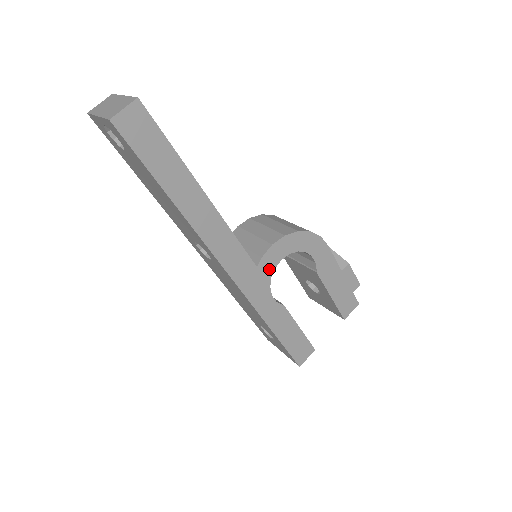
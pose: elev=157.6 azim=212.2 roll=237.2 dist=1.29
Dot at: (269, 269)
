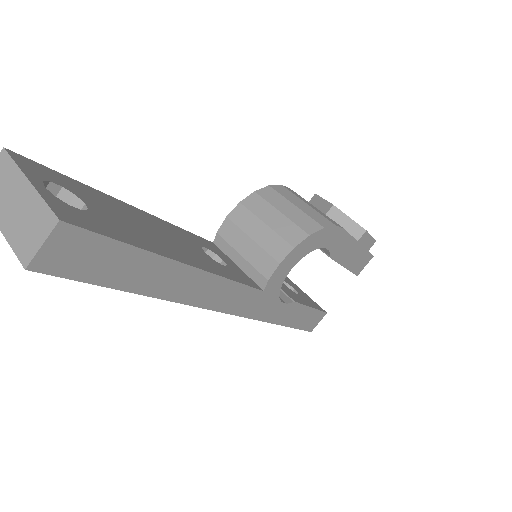
Dot at: (277, 285)
